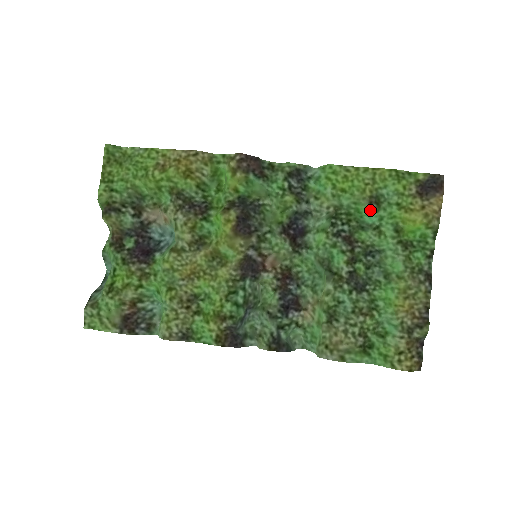
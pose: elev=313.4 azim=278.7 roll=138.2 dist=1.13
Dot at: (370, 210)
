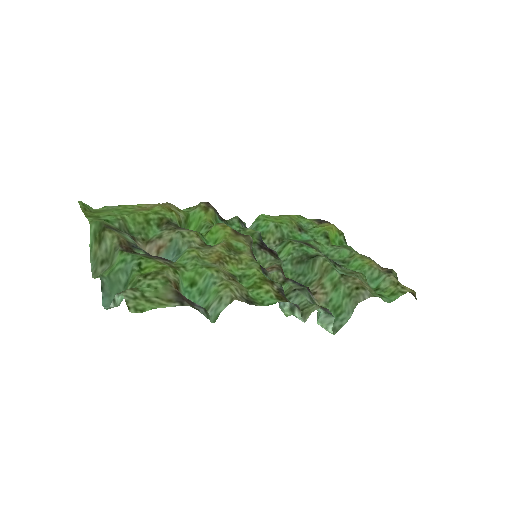
Dot at: (302, 234)
